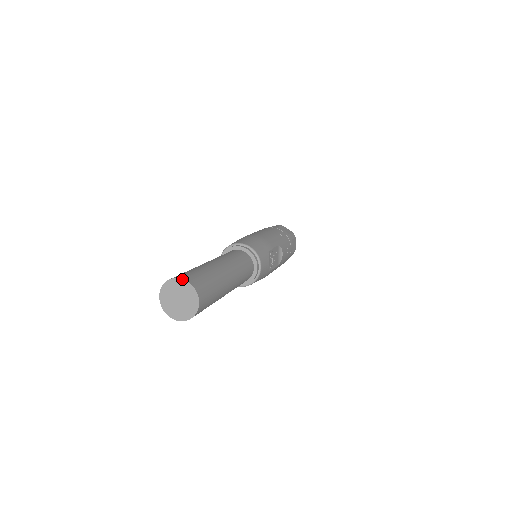
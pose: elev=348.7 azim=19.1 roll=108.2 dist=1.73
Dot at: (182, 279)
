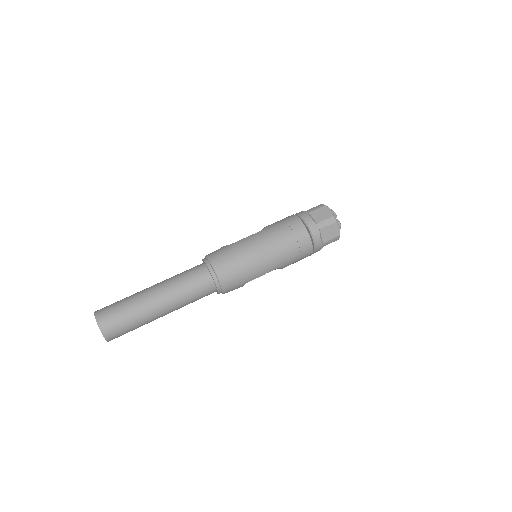
Dot at: (100, 330)
